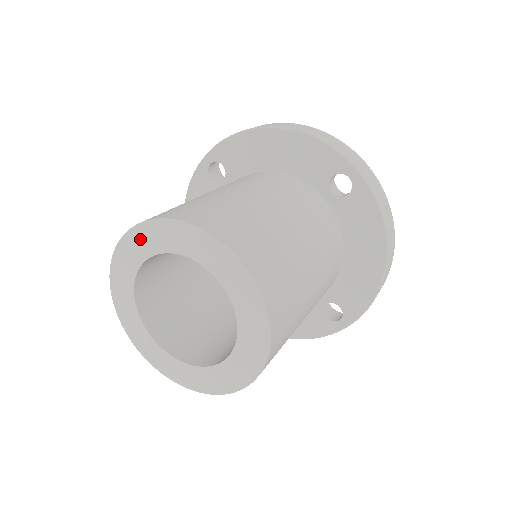
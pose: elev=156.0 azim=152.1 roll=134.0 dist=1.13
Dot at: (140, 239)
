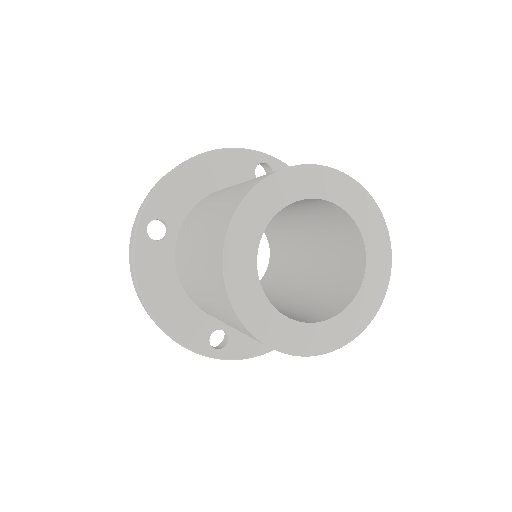
Dot at: (247, 220)
